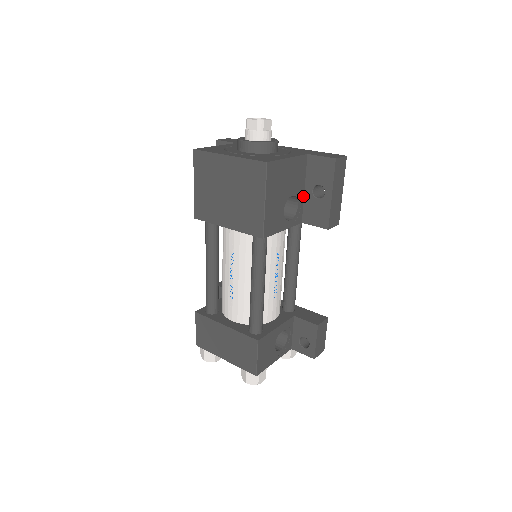
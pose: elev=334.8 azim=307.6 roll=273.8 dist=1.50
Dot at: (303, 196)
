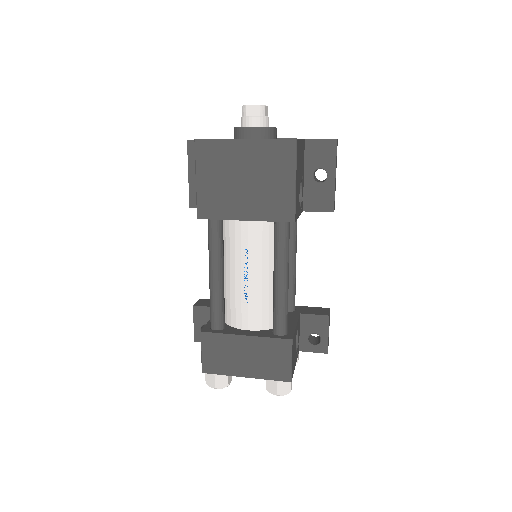
Dot at: (303, 183)
